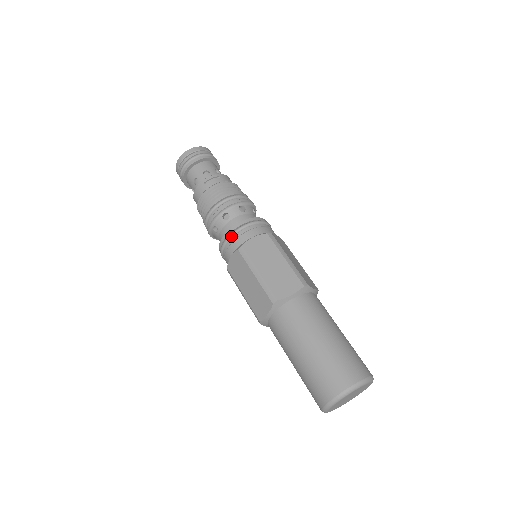
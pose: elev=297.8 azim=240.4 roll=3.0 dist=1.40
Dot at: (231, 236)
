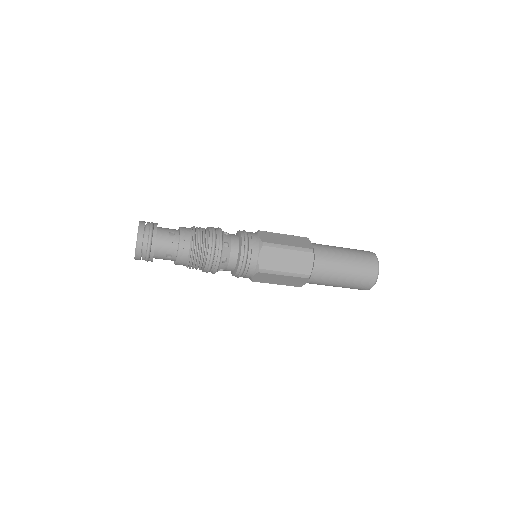
Dot at: (244, 269)
